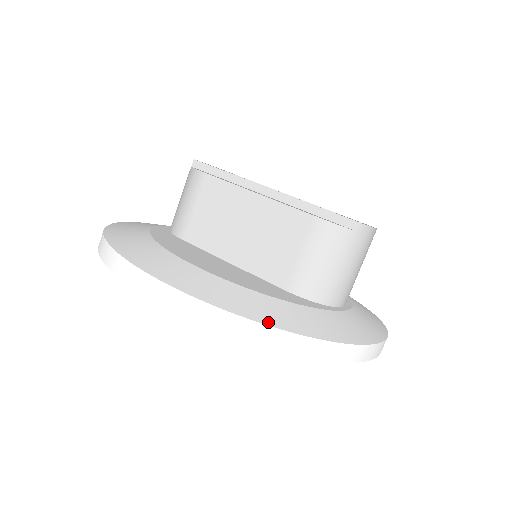
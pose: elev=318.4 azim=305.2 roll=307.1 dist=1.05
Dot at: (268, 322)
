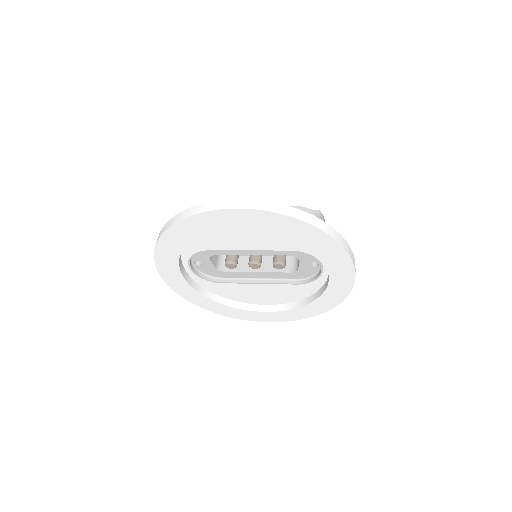
Dot at: (306, 214)
